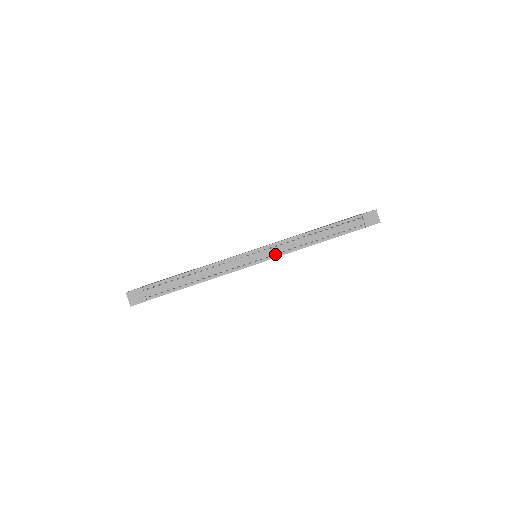
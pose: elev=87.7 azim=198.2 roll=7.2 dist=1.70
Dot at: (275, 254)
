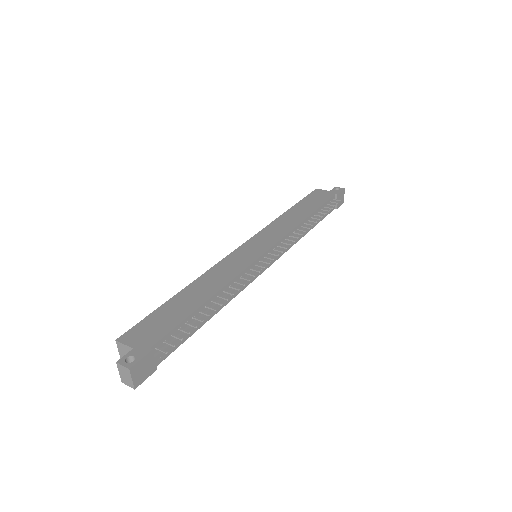
Dot at: (280, 253)
